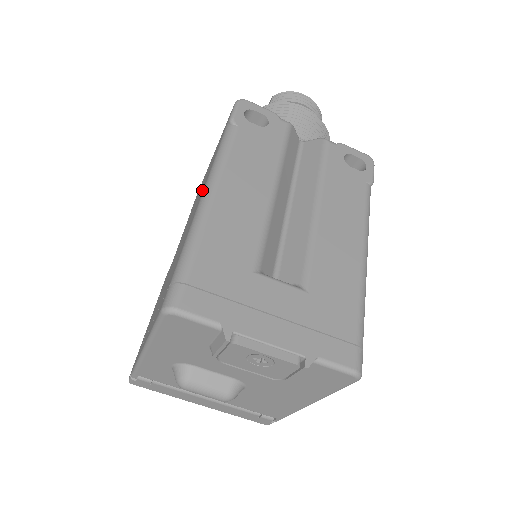
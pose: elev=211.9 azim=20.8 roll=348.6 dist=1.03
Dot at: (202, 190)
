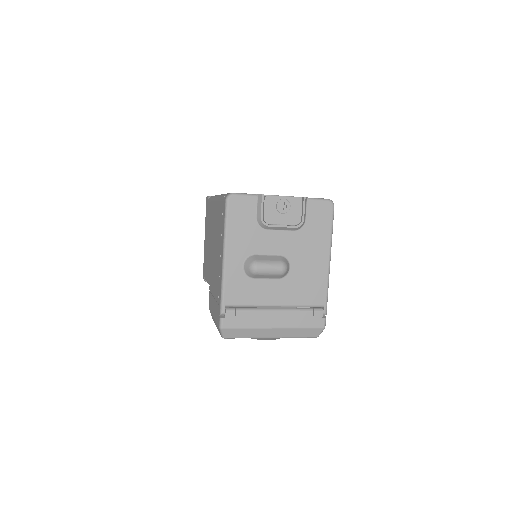
Dot at: (212, 210)
